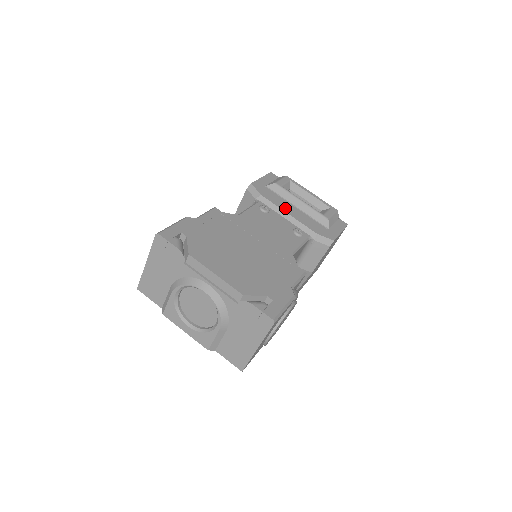
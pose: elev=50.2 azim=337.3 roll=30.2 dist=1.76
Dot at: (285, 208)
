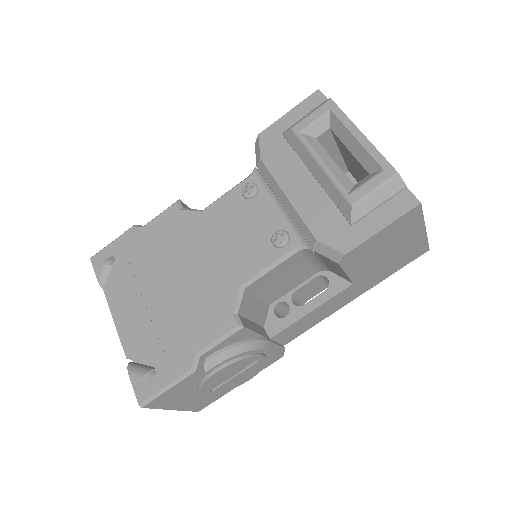
Dot at: (288, 182)
